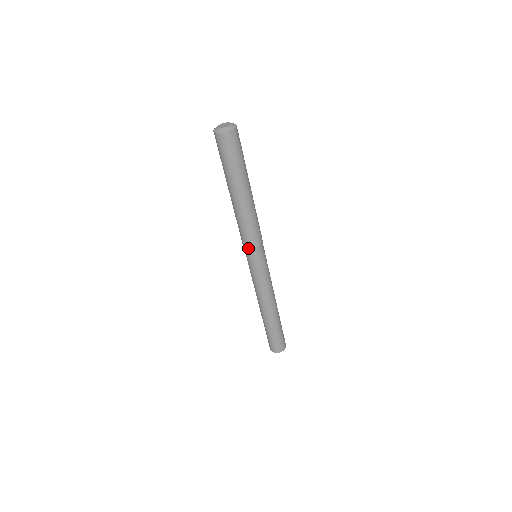
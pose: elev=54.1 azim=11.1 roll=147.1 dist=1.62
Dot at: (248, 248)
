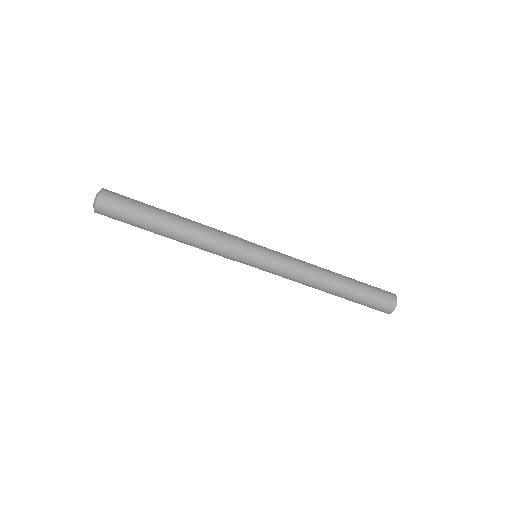
Dot at: (235, 259)
